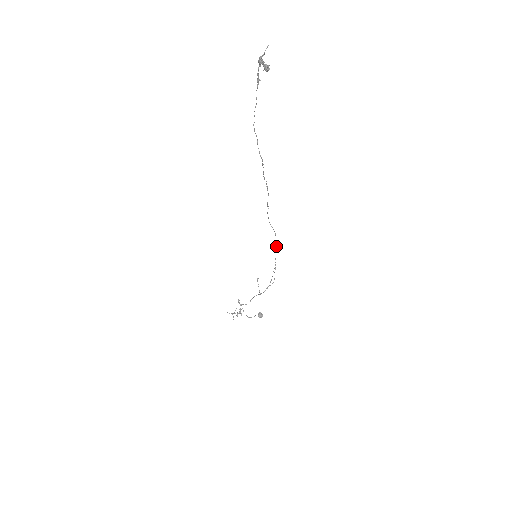
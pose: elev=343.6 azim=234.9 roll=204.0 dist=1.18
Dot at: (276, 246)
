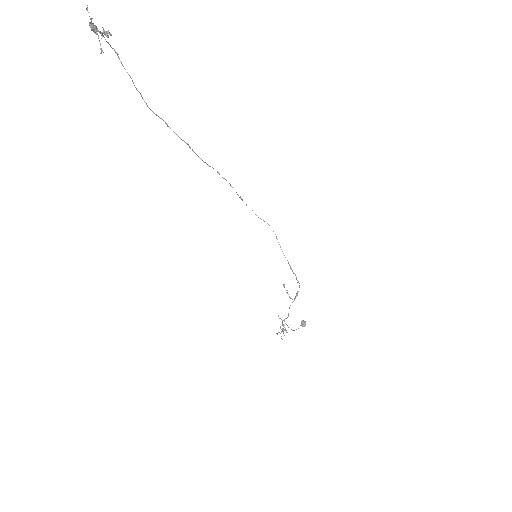
Dot at: occluded
